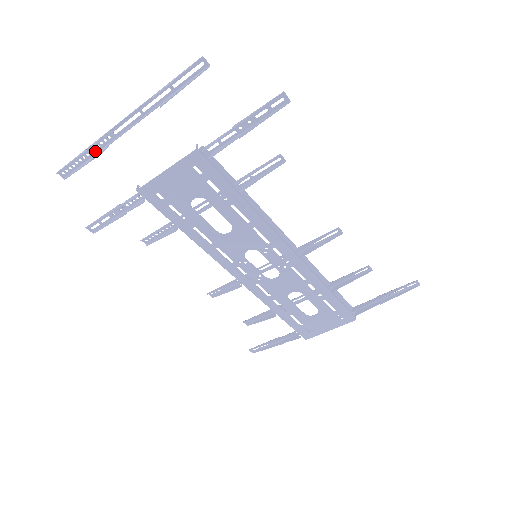
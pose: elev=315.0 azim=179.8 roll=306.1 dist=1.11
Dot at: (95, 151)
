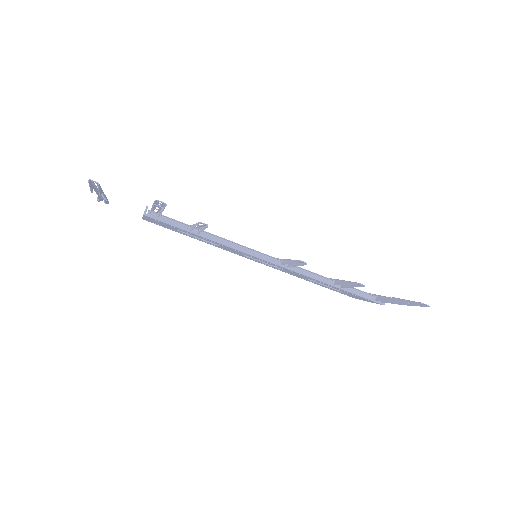
Dot at: occluded
